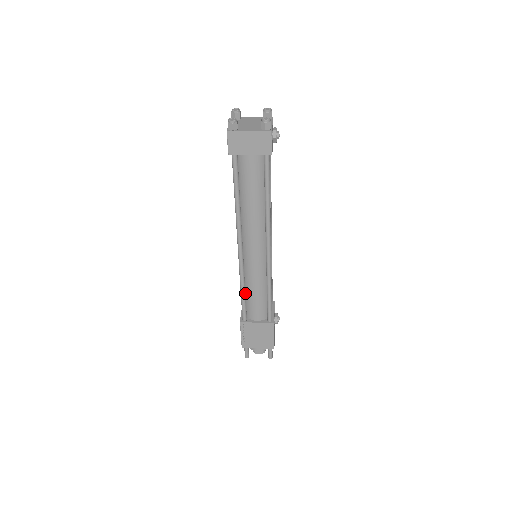
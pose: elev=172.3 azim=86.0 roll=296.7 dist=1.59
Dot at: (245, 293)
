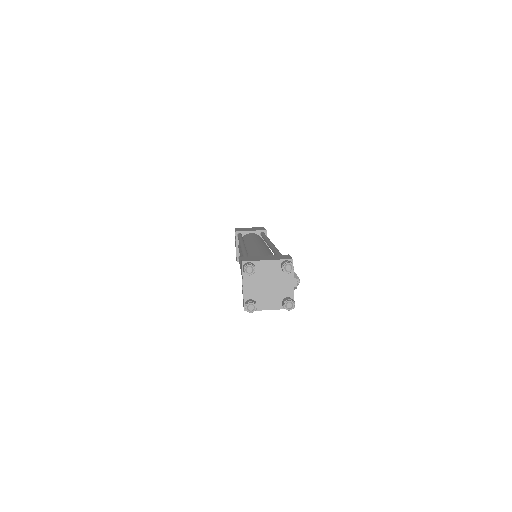
Dot at: occluded
